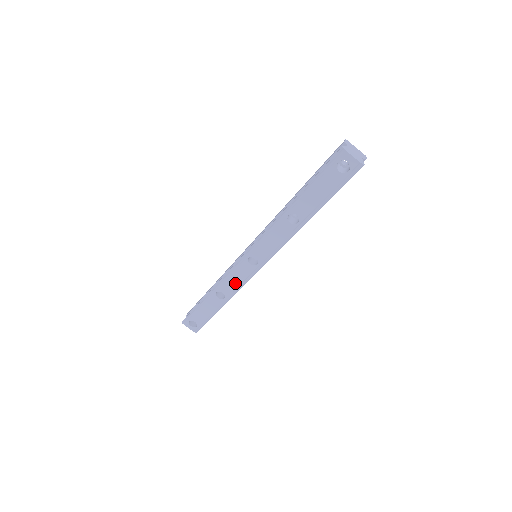
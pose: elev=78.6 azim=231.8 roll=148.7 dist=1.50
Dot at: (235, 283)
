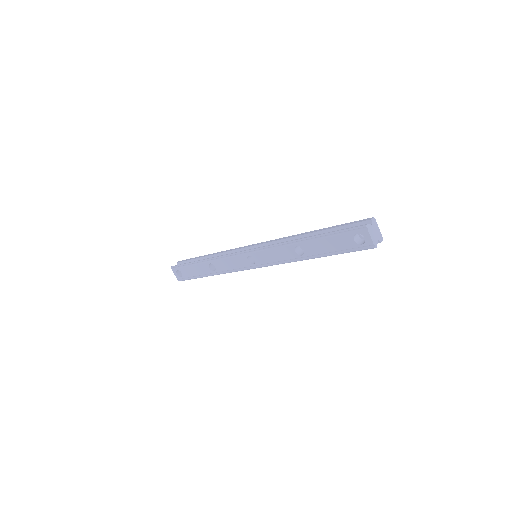
Dot at: (229, 266)
